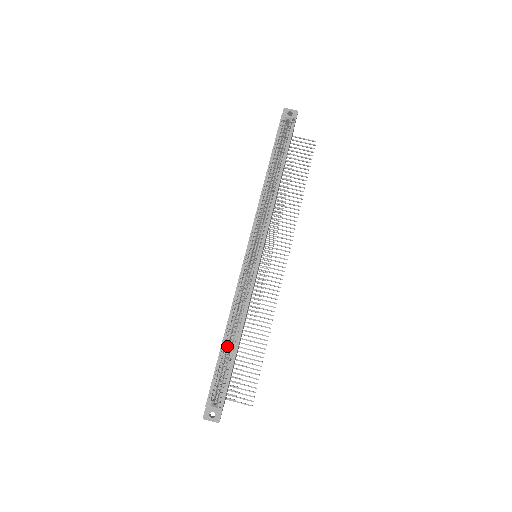
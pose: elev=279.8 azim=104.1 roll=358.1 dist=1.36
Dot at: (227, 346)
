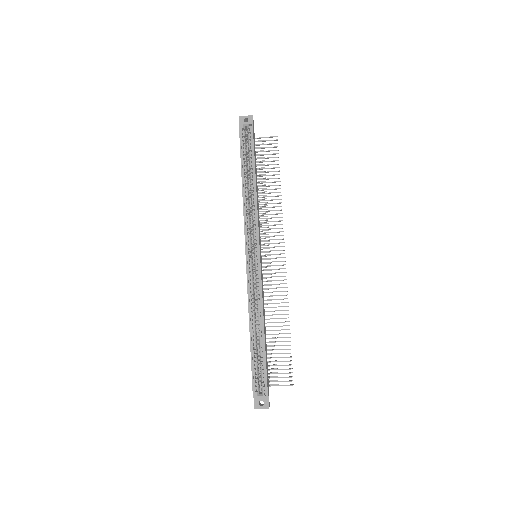
Dot at: (255, 342)
